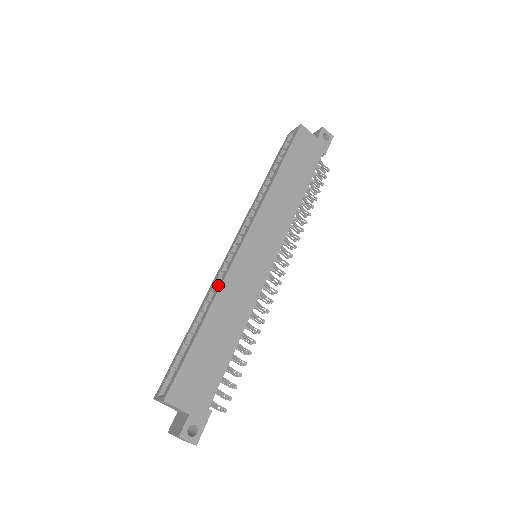
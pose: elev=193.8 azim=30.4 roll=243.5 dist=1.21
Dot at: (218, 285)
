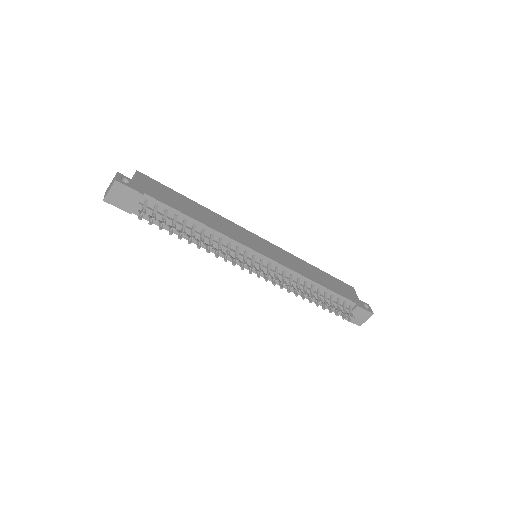
Dot at: occluded
